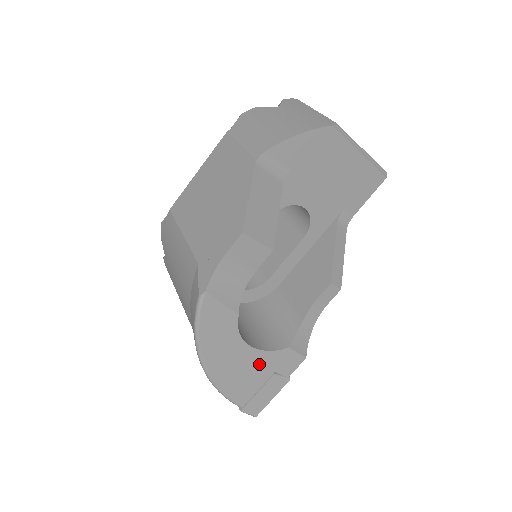
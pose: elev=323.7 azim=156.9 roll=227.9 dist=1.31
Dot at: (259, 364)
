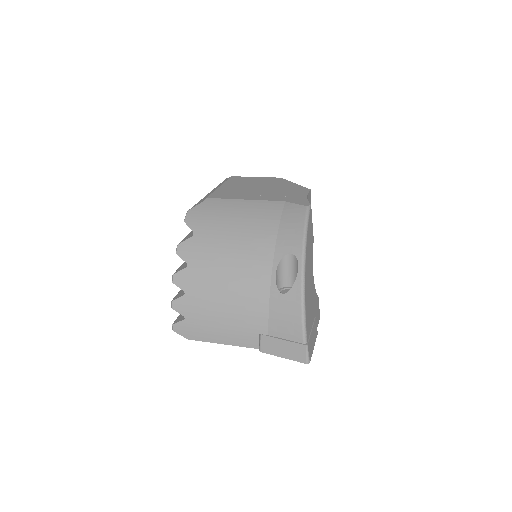
Dot at: (313, 299)
